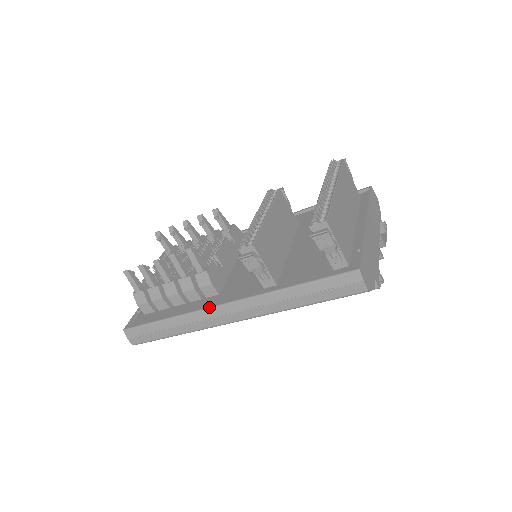
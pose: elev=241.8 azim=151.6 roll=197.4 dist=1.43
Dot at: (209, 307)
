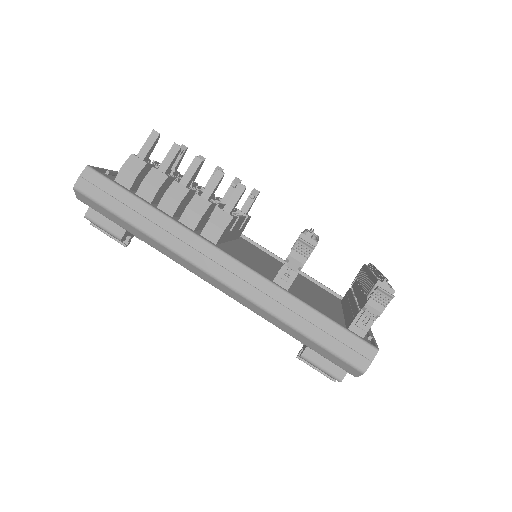
Dot at: (211, 243)
